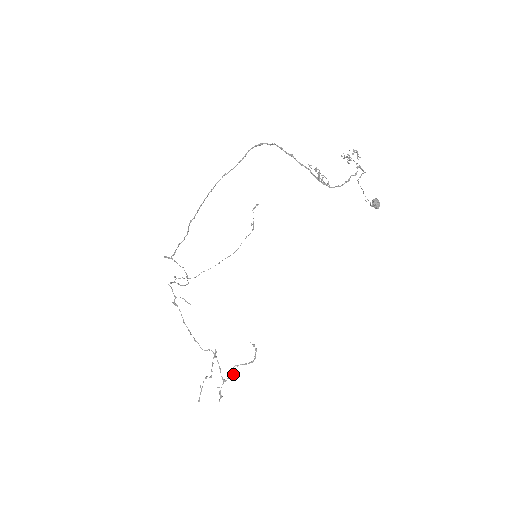
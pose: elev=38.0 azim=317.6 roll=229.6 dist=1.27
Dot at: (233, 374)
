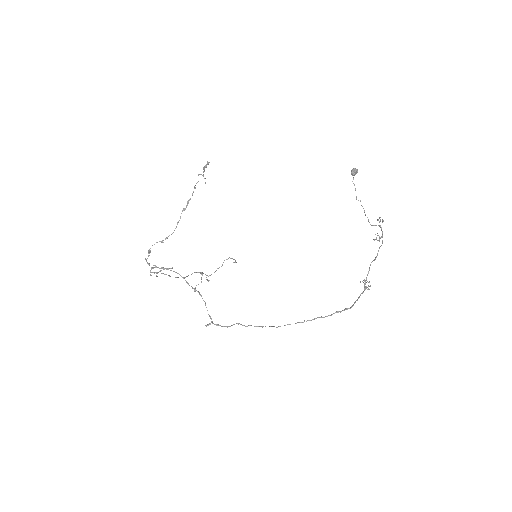
Dot at: occluded
